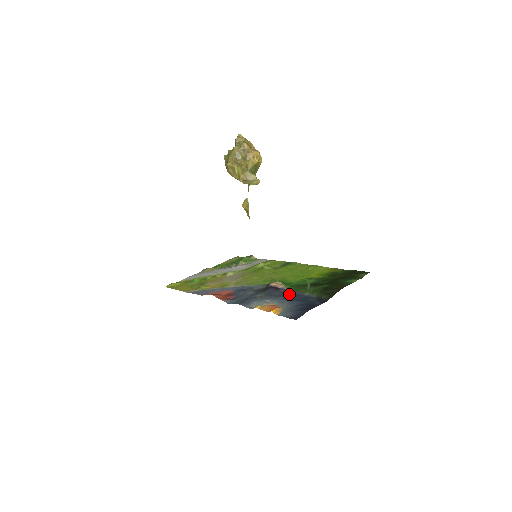
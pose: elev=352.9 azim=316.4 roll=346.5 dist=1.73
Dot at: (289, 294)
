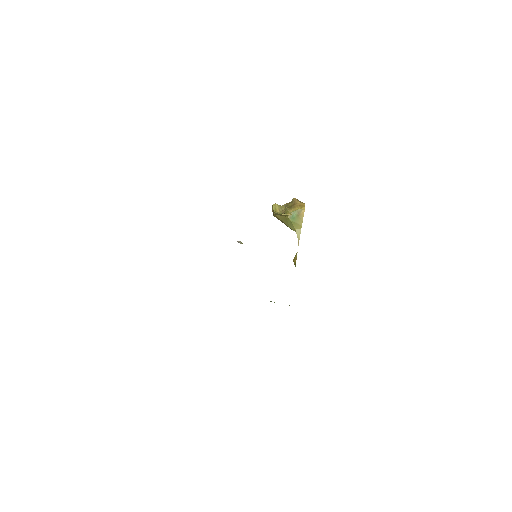
Dot at: occluded
